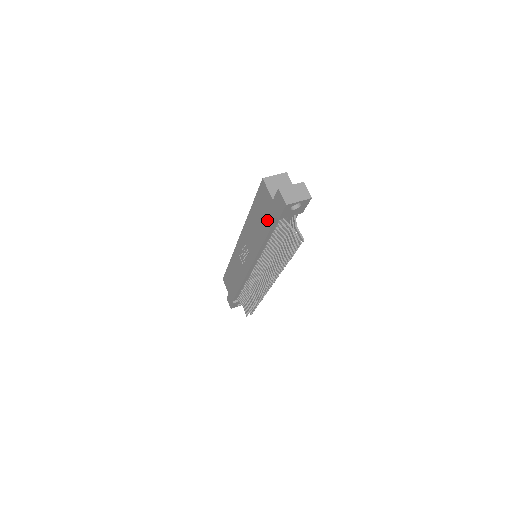
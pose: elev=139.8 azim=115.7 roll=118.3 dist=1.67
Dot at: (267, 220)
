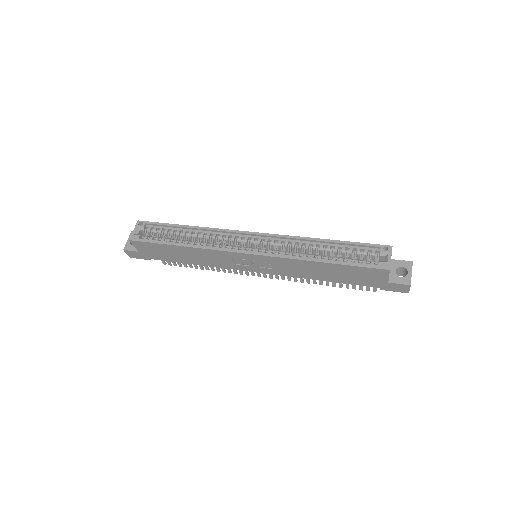
Dot at: (356, 281)
